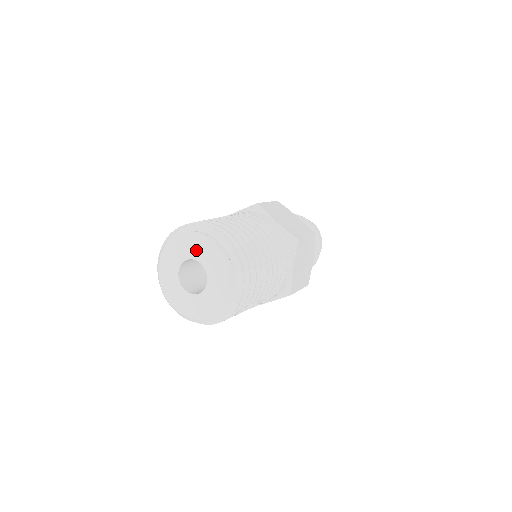
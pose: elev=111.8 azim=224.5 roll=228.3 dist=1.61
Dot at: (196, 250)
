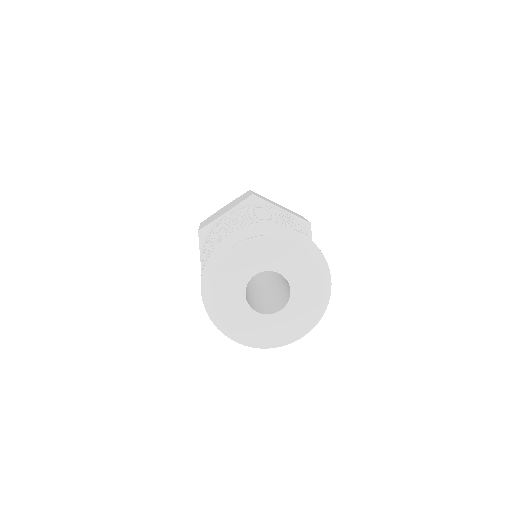
Dot at: (268, 258)
